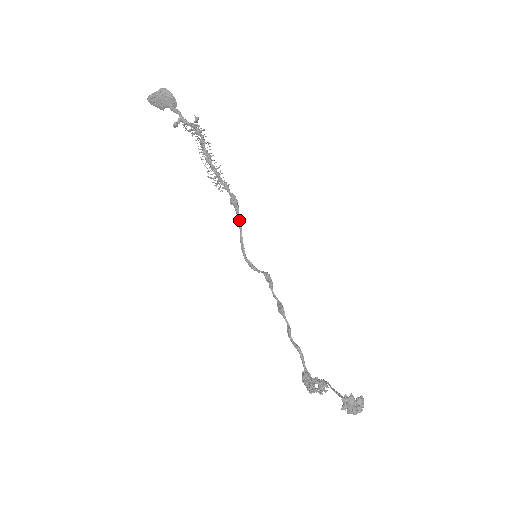
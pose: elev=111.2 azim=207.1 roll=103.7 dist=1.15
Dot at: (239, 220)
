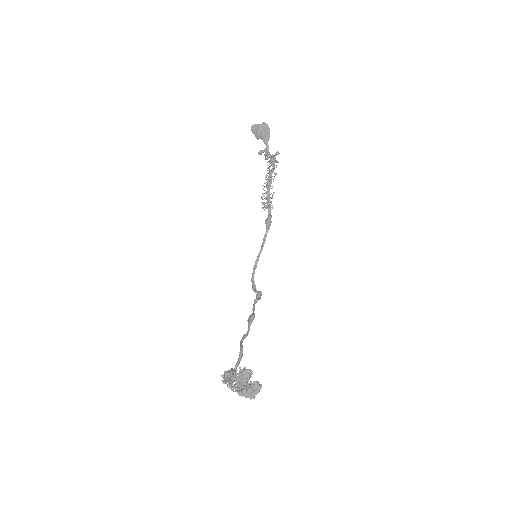
Dot at: (264, 239)
